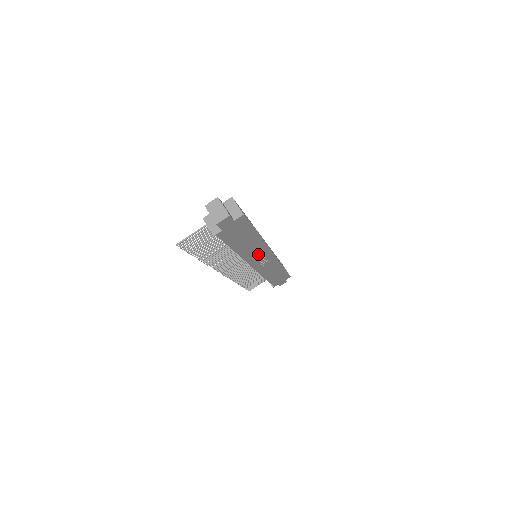
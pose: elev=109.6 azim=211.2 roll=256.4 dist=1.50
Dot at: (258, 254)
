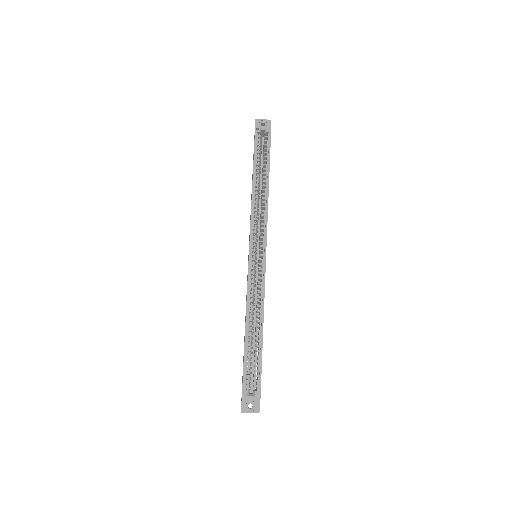
Dot at: occluded
